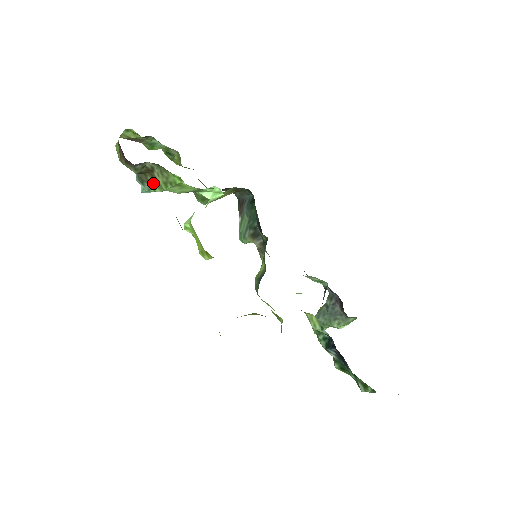
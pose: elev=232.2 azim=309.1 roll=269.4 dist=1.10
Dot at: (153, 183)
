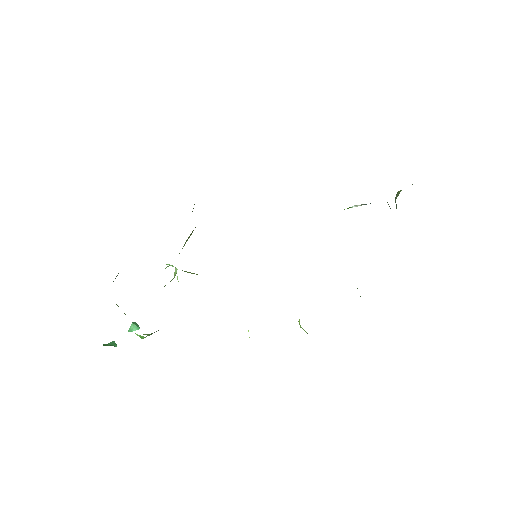
Dot at: occluded
